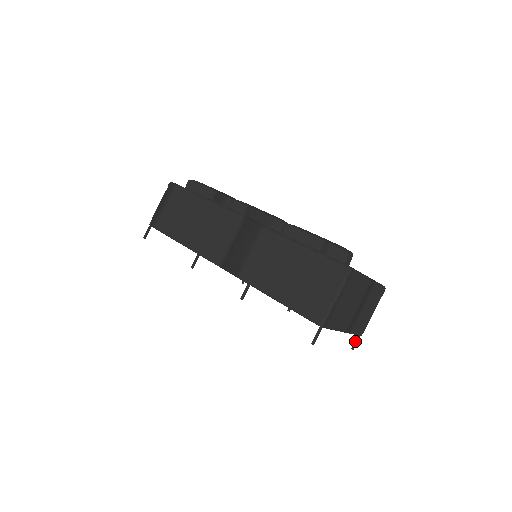
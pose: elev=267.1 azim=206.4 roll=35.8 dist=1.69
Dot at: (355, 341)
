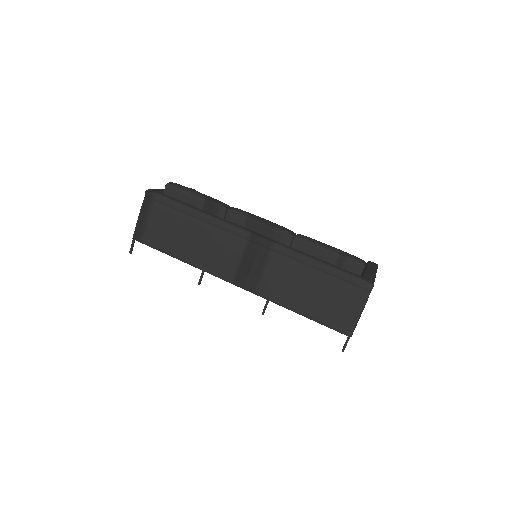
Dot at: occluded
